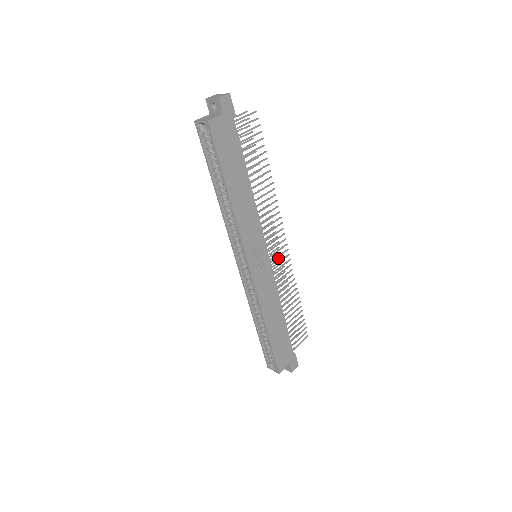
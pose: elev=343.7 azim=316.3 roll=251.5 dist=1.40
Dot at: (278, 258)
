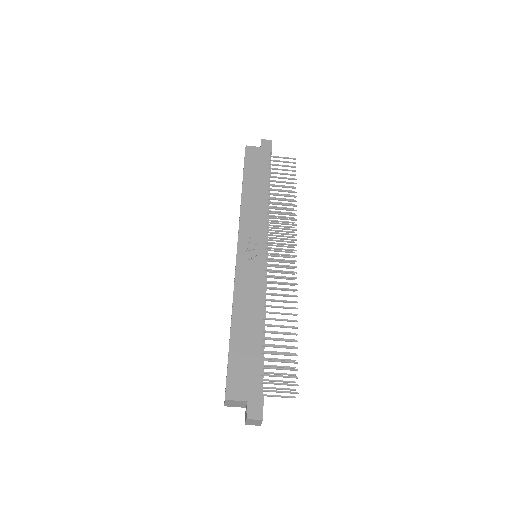
Dot at: (289, 284)
